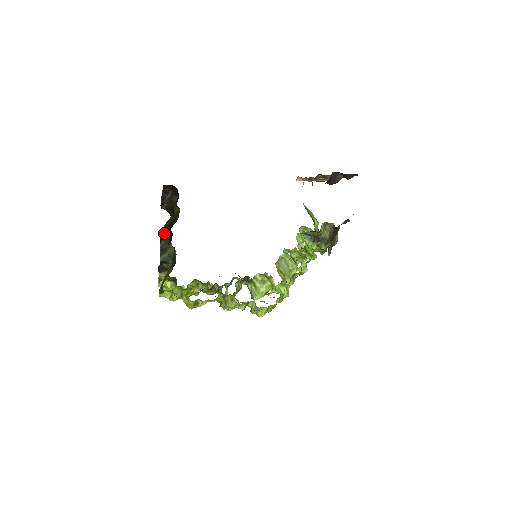
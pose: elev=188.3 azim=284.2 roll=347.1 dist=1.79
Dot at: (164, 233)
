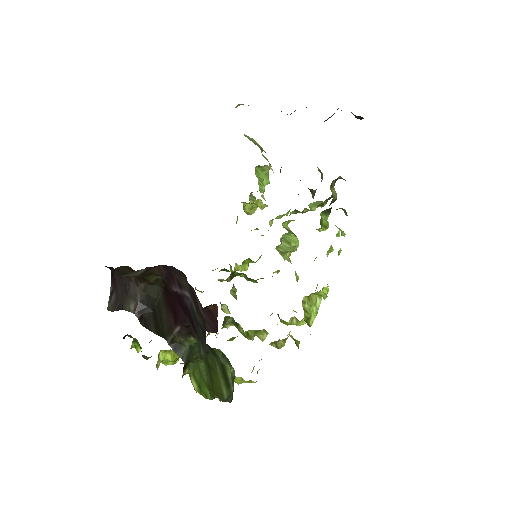
Dot at: (145, 314)
